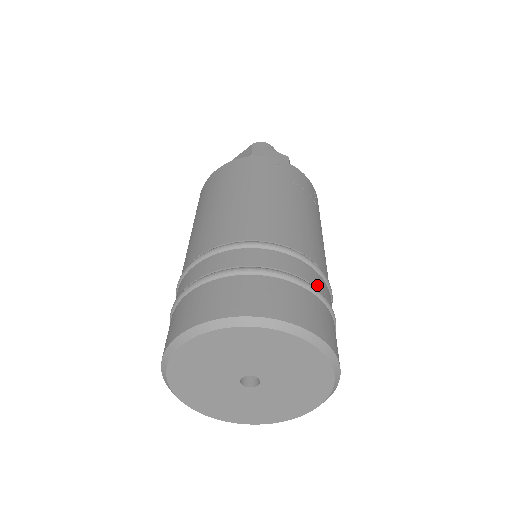
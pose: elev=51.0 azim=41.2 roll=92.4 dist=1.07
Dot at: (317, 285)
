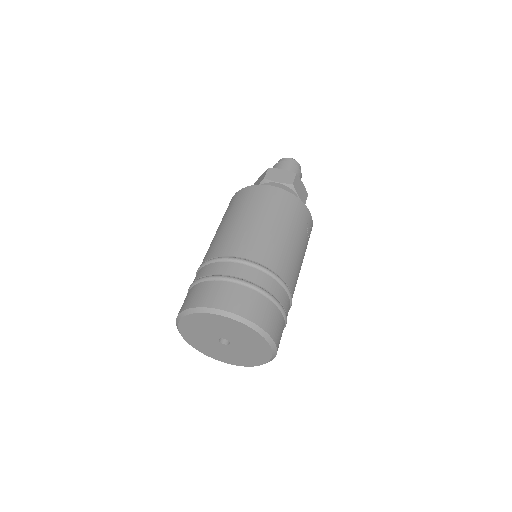
Dot at: occluded
